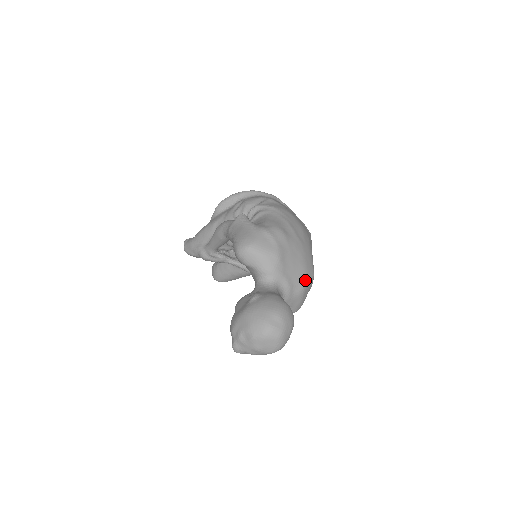
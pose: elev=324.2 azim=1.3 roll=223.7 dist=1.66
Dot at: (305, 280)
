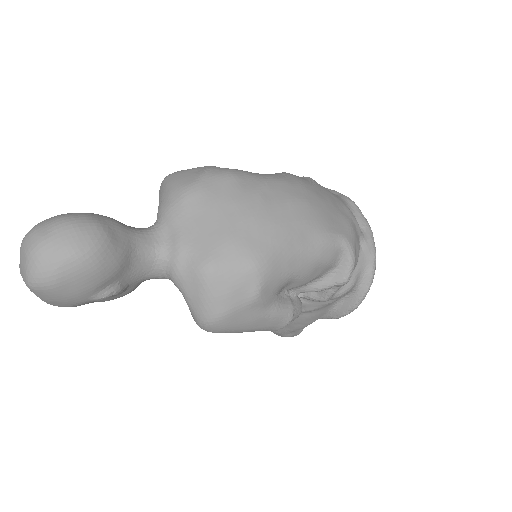
Dot at: (221, 255)
